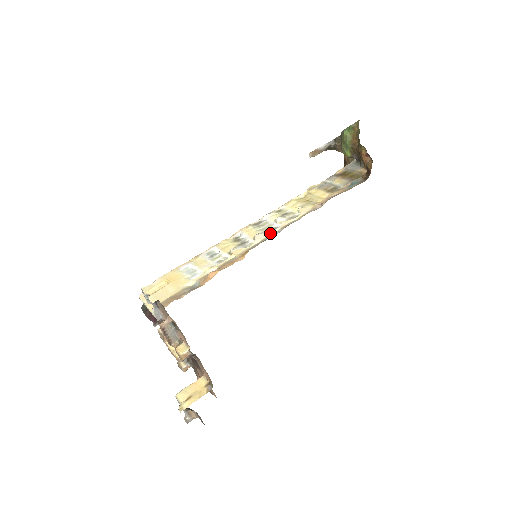
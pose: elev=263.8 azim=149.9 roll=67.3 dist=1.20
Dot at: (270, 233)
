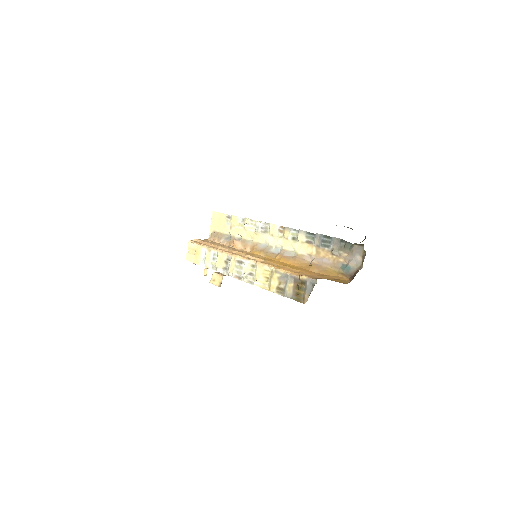
Dot at: (276, 245)
